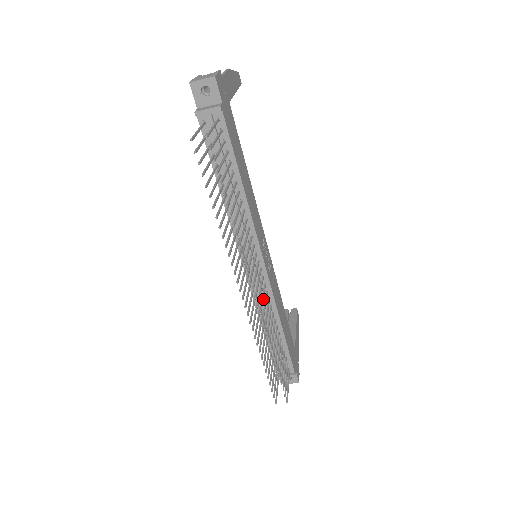
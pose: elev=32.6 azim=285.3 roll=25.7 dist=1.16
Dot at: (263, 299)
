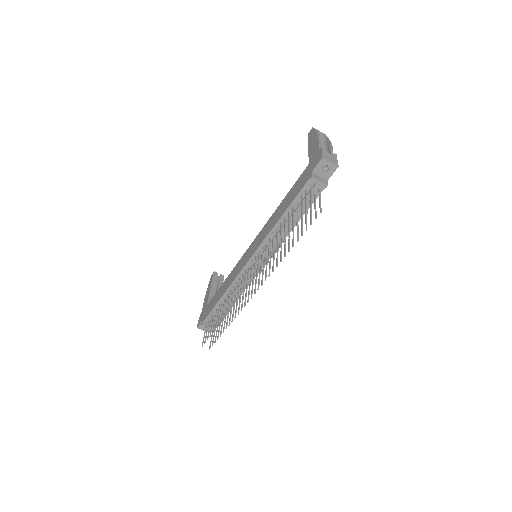
Dot at: occluded
